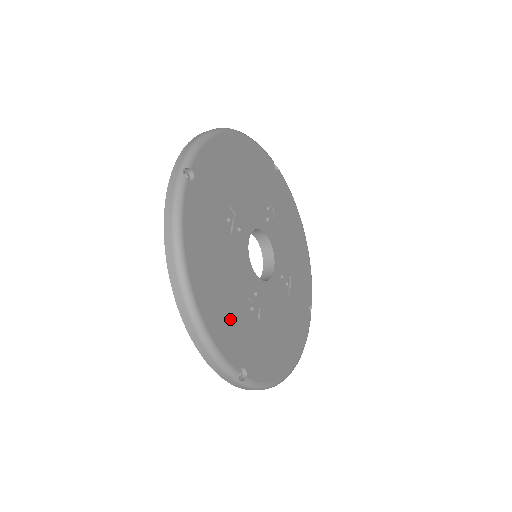
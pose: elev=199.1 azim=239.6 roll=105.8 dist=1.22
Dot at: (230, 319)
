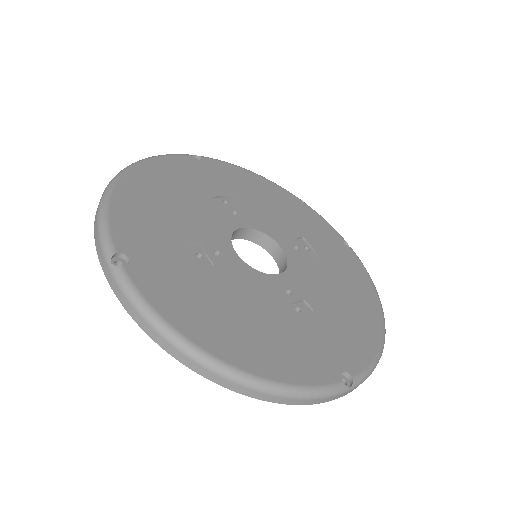
Dot at: (152, 223)
